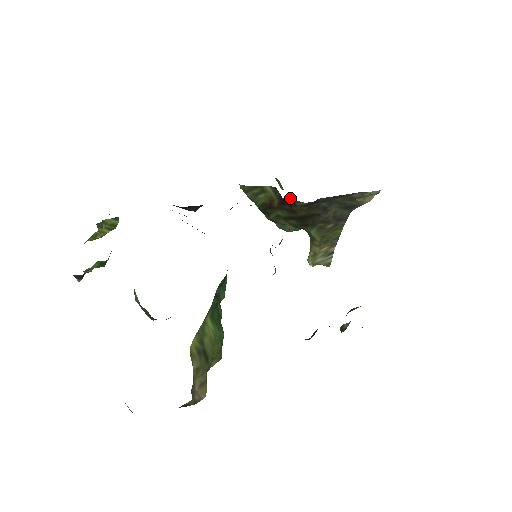
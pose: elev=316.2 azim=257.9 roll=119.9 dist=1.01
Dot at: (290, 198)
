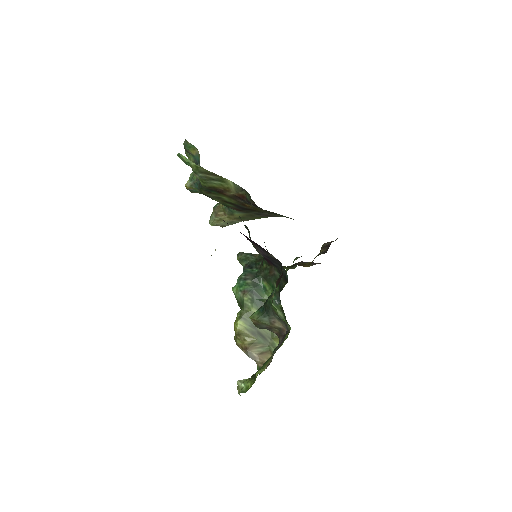
Dot at: (194, 161)
